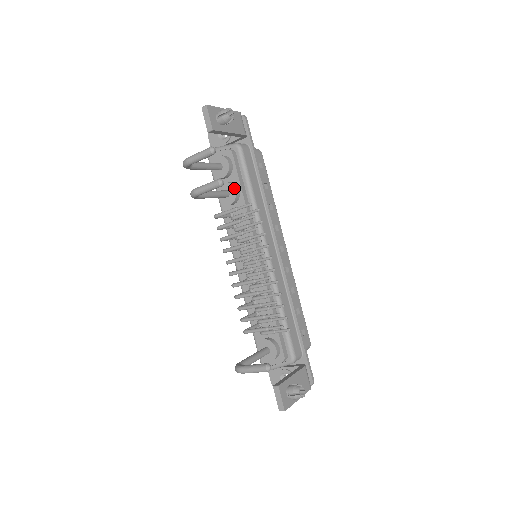
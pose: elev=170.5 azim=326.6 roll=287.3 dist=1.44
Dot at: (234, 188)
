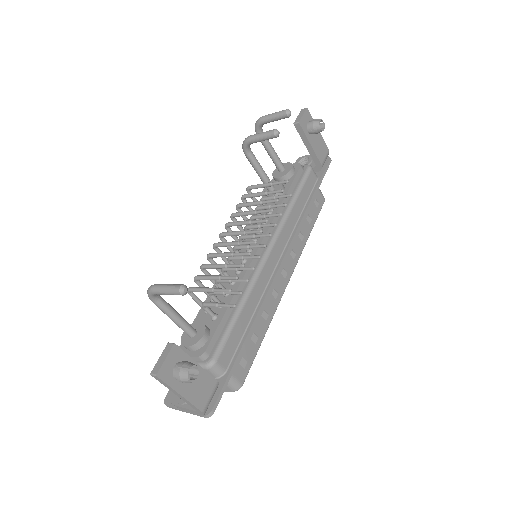
Dot at: (282, 186)
